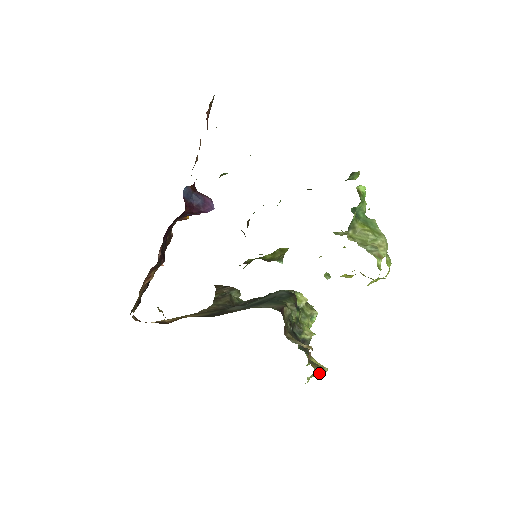
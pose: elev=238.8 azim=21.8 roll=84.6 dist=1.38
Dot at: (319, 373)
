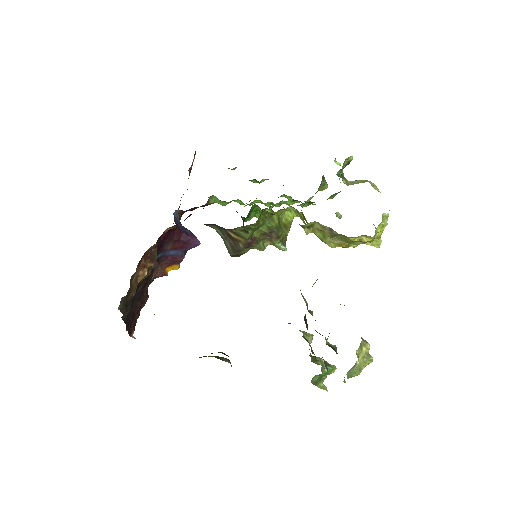
Dot at: (364, 365)
